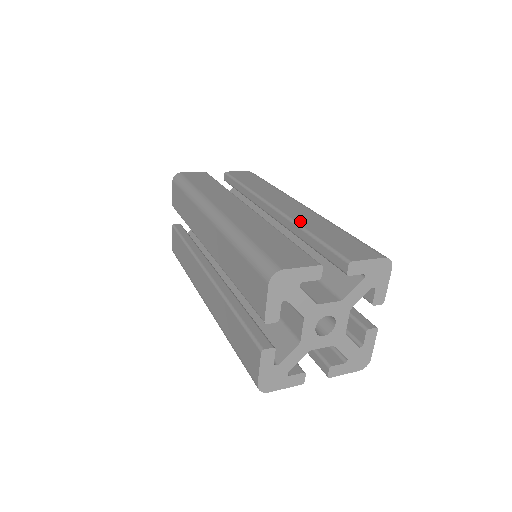
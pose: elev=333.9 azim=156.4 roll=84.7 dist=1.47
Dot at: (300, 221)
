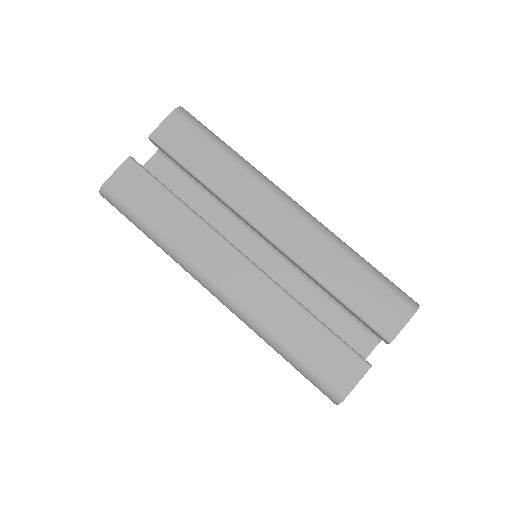
Dot at: (313, 268)
